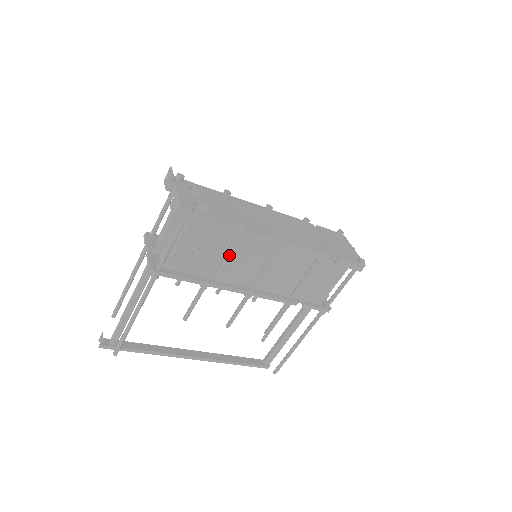
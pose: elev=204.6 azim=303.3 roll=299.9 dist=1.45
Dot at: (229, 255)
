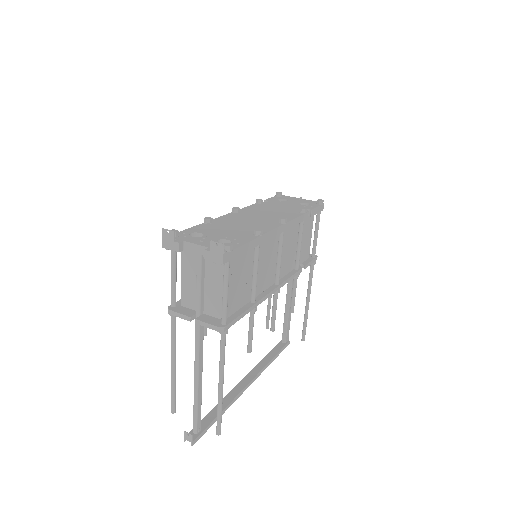
Dot at: occluded
